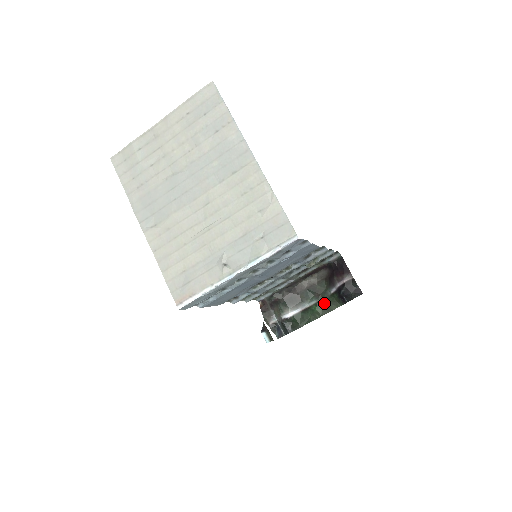
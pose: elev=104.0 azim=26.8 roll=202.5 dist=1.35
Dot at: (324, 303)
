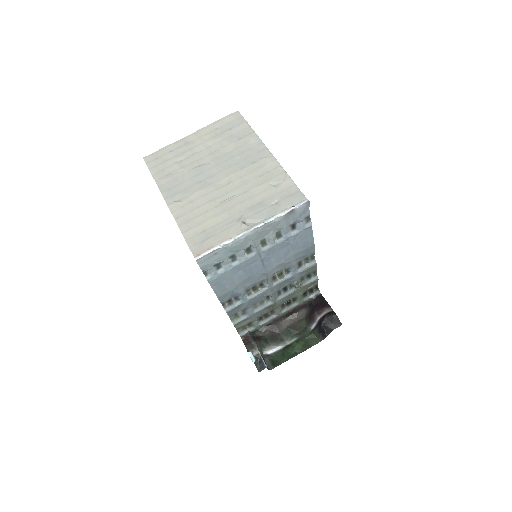
Dot at: (304, 340)
